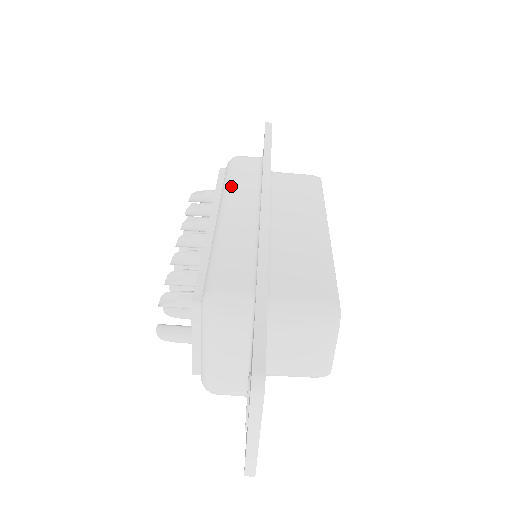
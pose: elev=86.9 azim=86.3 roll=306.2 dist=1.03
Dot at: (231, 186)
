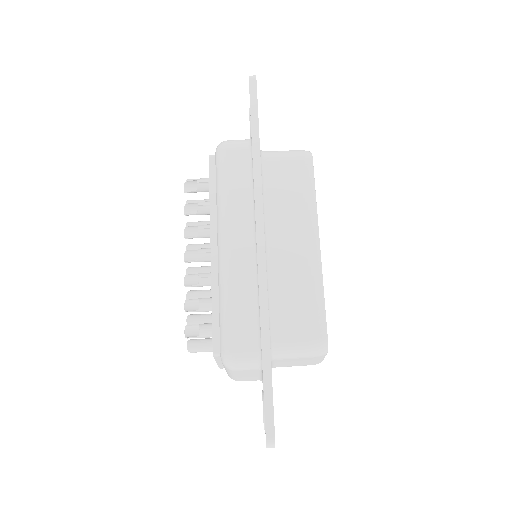
Dot at: (225, 204)
